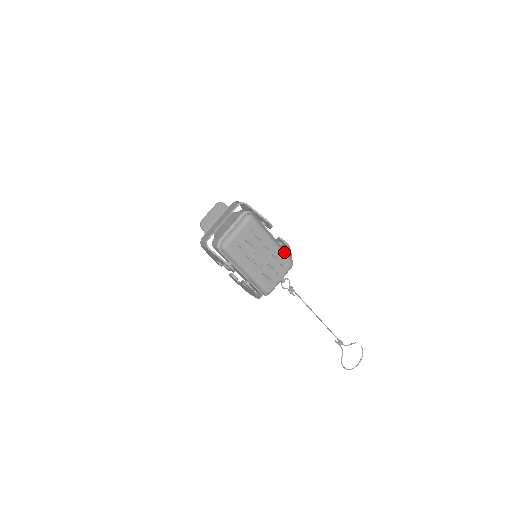
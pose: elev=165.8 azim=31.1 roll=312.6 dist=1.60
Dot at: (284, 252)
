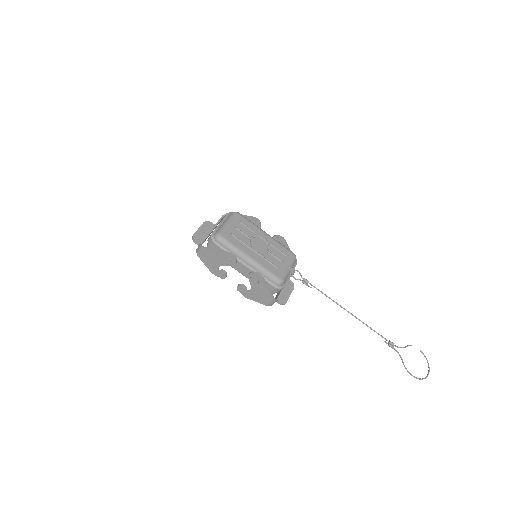
Dot at: occluded
